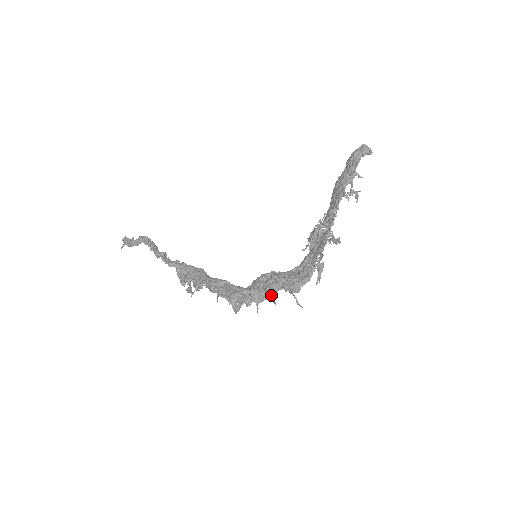
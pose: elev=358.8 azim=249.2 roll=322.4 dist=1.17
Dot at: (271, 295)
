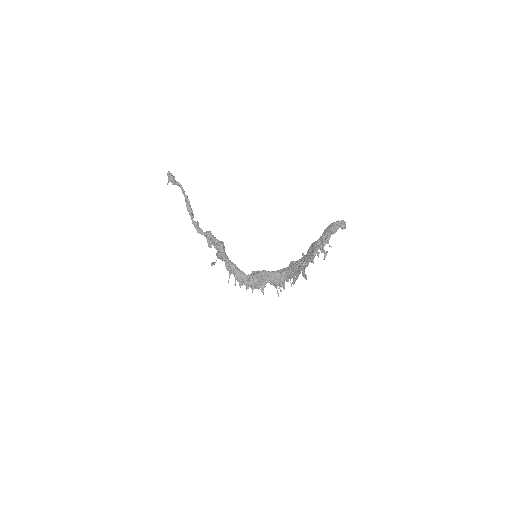
Dot at: (262, 286)
